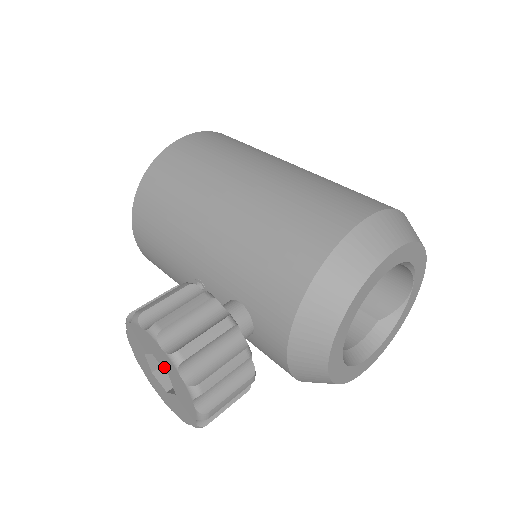
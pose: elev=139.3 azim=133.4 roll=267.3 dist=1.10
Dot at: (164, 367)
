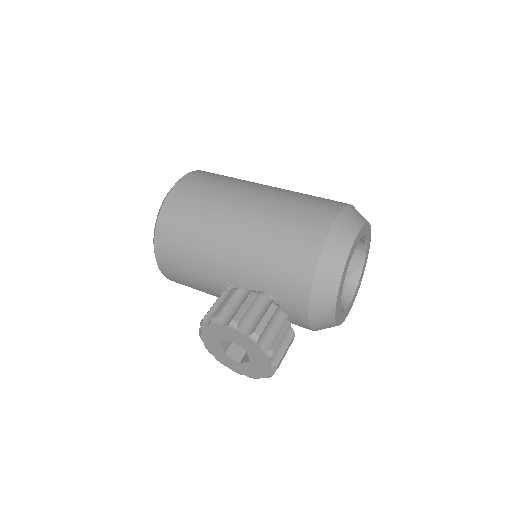
Dot at: (242, 346)
